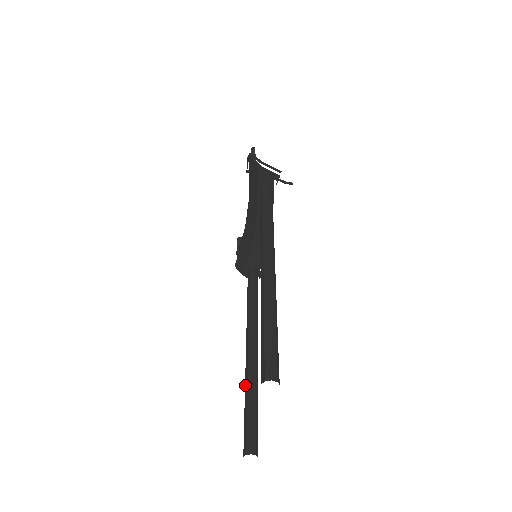
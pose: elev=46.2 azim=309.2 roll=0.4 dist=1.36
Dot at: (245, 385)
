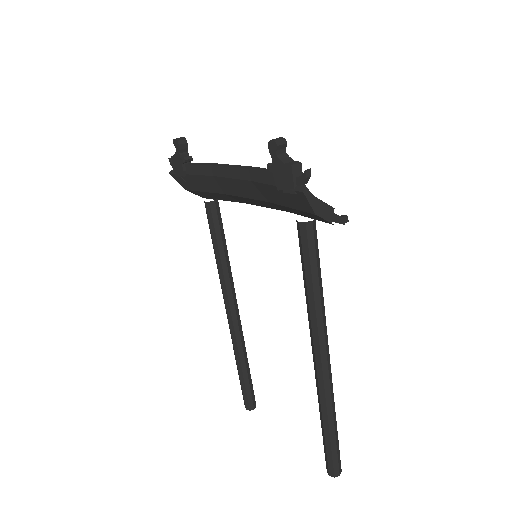
Dot at: (236, 356)
